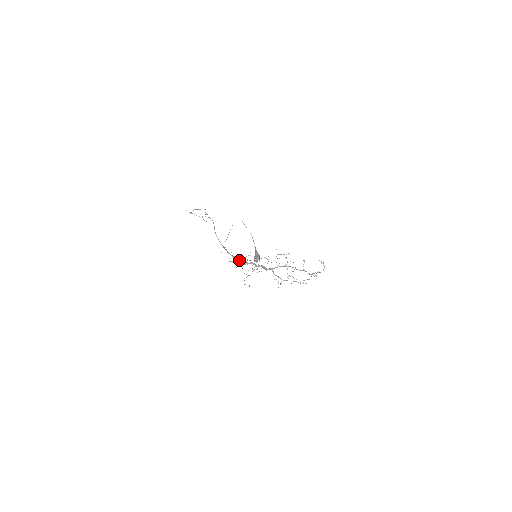
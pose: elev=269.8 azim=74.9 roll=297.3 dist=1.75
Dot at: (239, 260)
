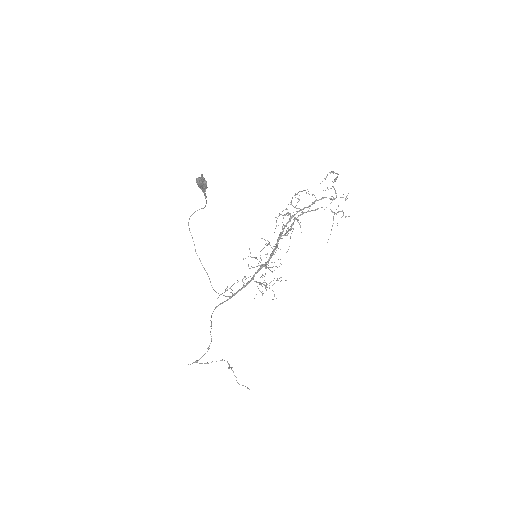
Dot at: (245, 285)
